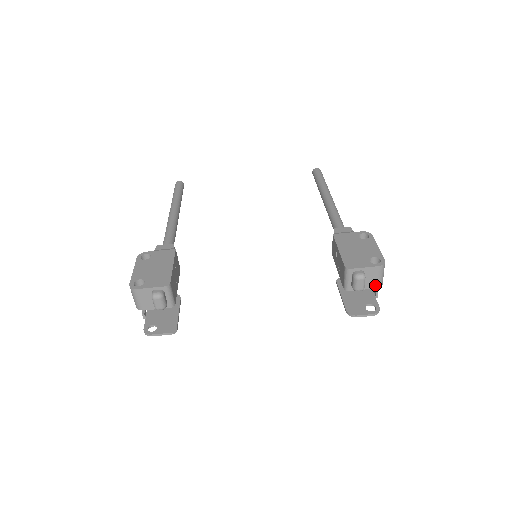
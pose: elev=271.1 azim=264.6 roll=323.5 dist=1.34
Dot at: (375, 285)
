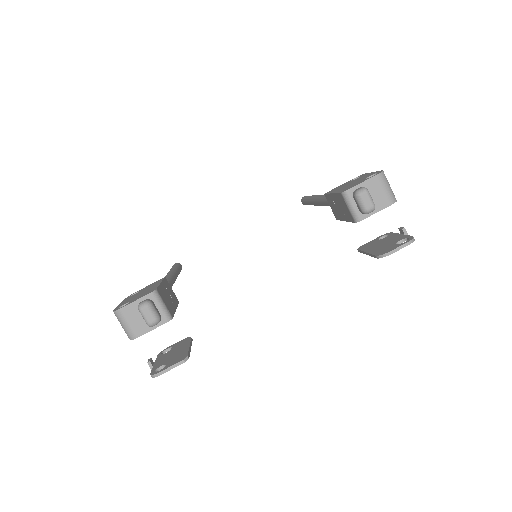
Dot at: (387, 201)
